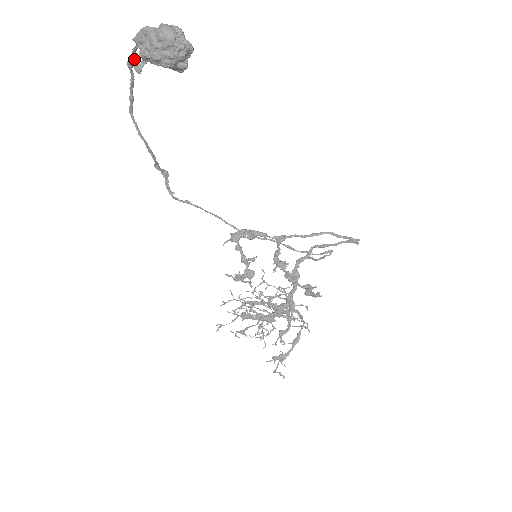
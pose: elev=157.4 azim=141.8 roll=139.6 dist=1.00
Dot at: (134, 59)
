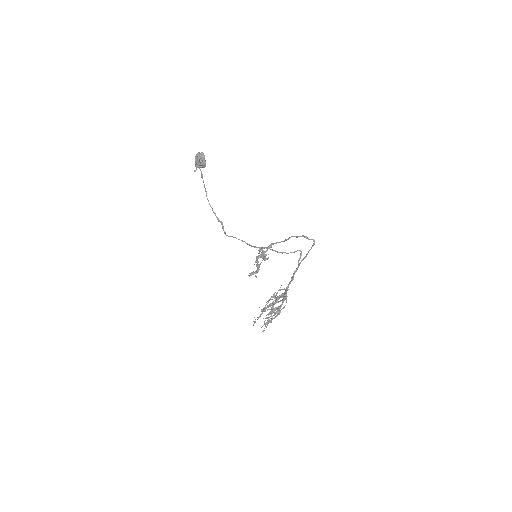
Dot at: occluded
